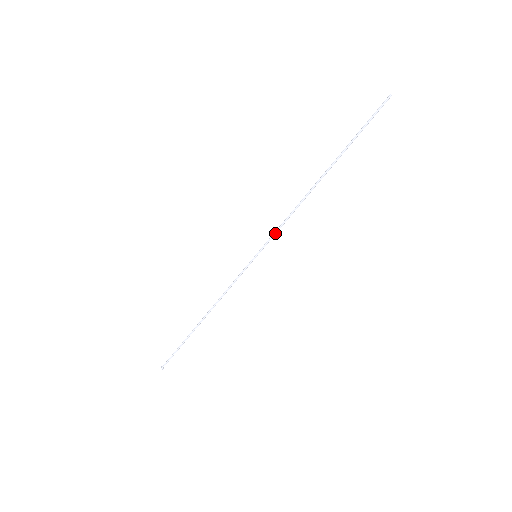
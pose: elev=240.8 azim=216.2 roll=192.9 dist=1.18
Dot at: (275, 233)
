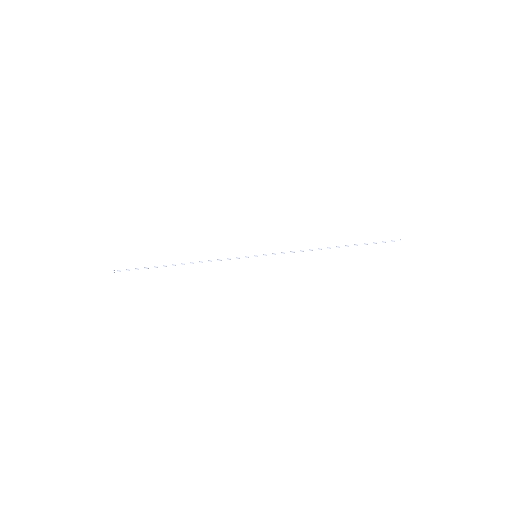
Dot at: (280, 253)
